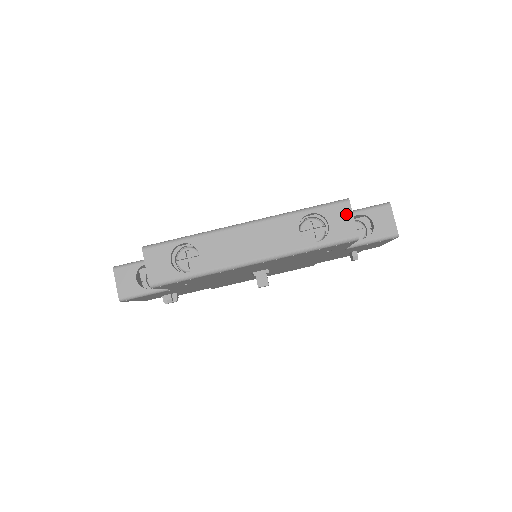
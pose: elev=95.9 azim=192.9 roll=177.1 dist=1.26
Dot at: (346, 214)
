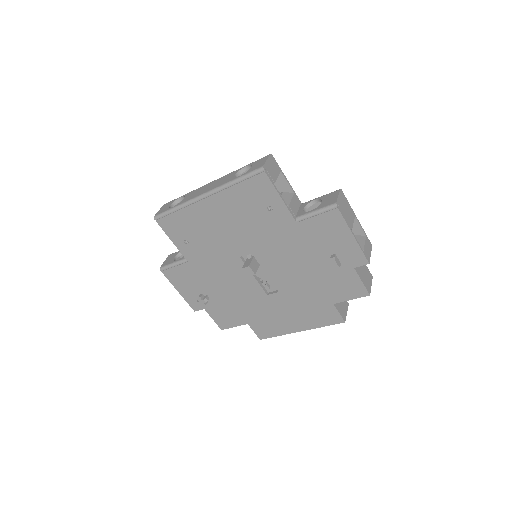
Dot at: (264, 160)
